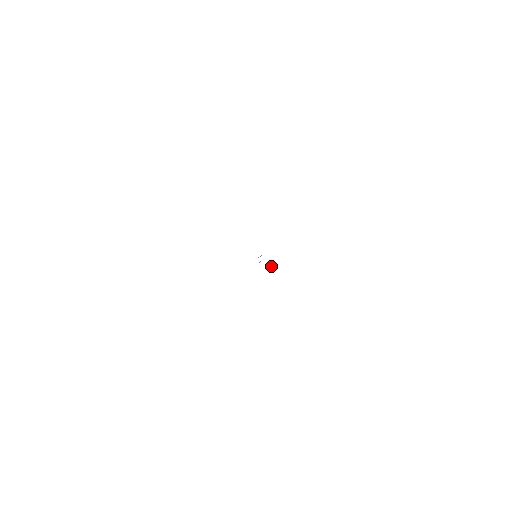
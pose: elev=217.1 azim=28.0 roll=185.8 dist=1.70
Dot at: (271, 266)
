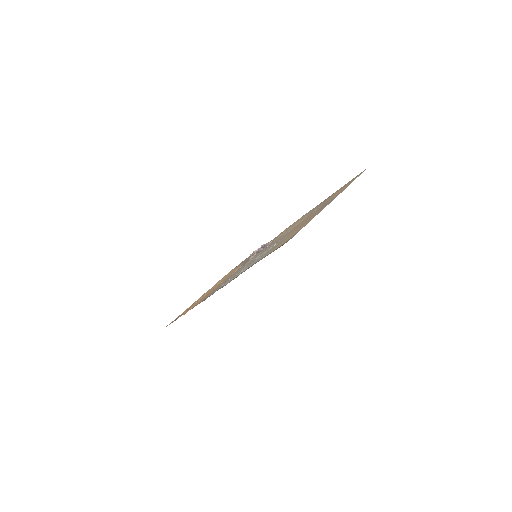
Dot at: (262, 245)
